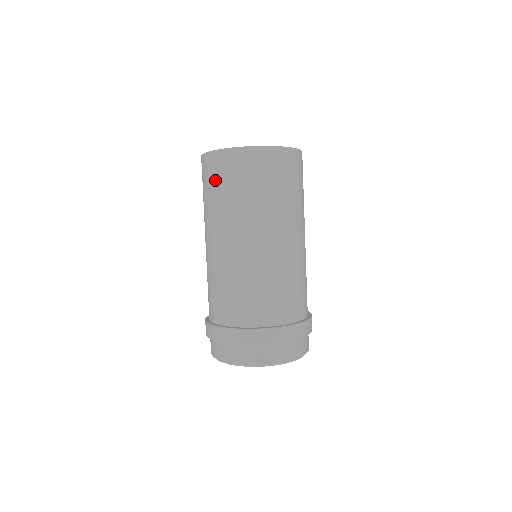
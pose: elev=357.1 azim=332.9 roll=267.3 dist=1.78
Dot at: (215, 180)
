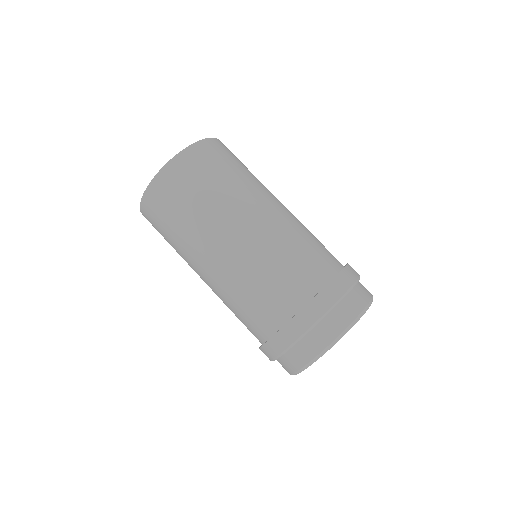
Dot at: (162, 220)
